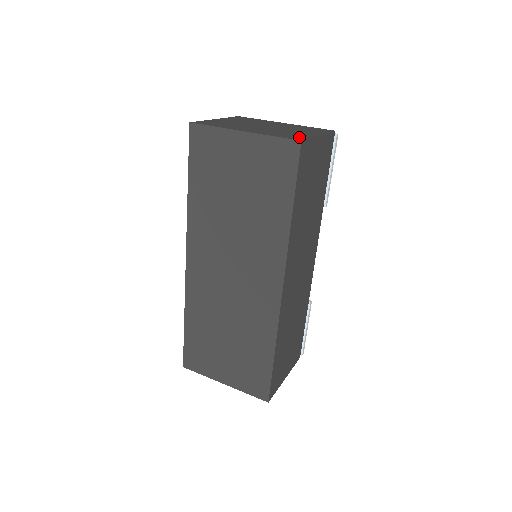
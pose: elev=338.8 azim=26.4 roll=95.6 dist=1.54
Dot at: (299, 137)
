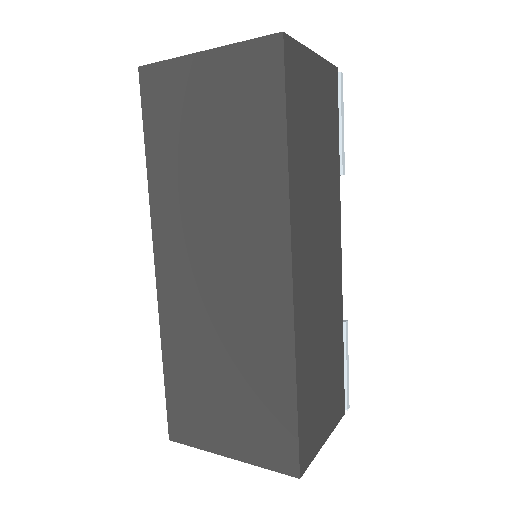
Dot at: occluded
